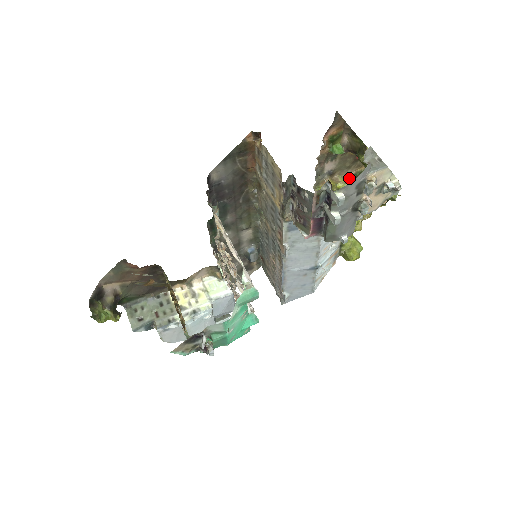
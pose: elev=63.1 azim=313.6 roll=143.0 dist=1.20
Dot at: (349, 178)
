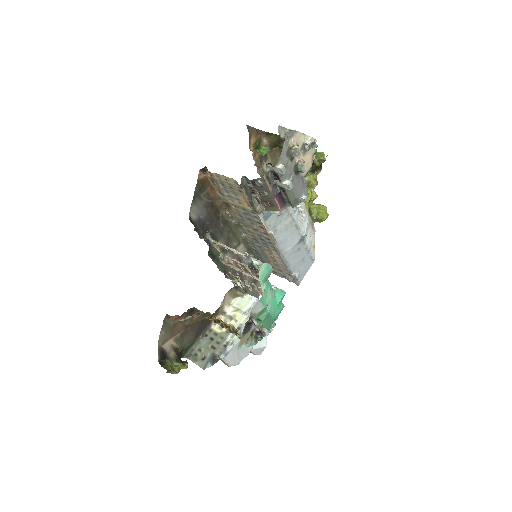
Dot at: occluded
